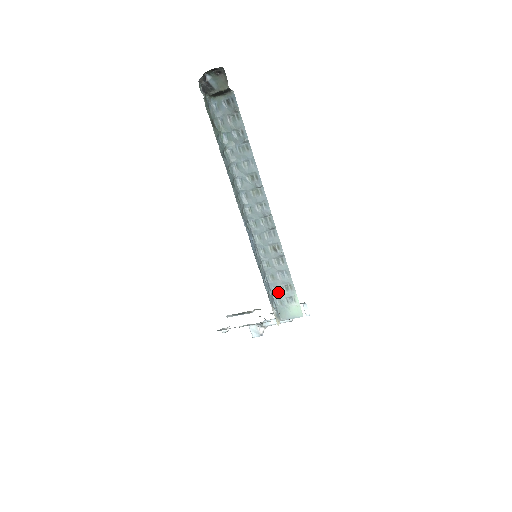
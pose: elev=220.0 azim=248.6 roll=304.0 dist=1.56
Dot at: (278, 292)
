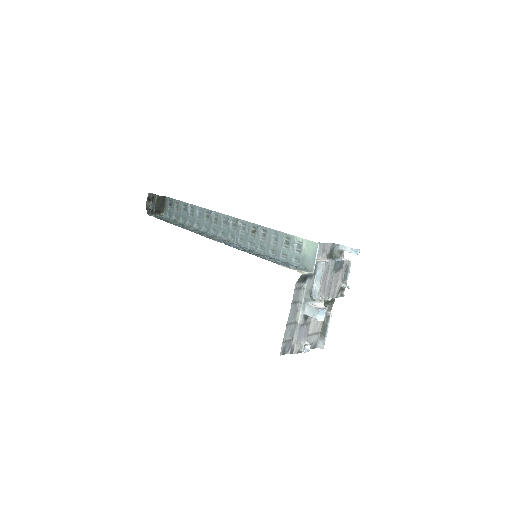
Dot at: (287, 255)
